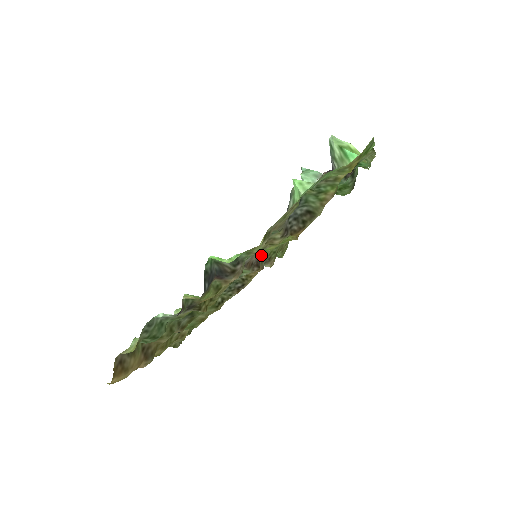
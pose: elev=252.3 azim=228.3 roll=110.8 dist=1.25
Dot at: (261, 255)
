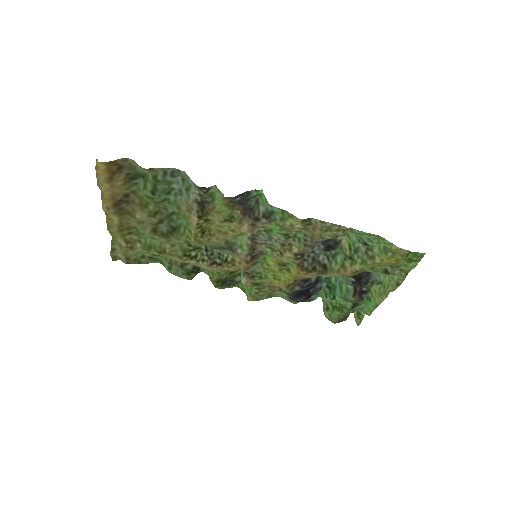
Dot at: (261, 258)
